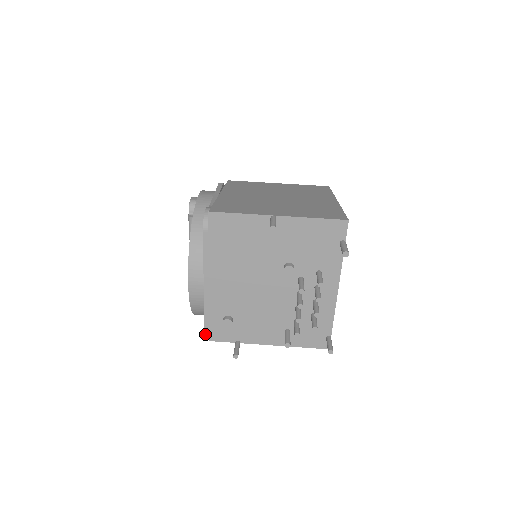
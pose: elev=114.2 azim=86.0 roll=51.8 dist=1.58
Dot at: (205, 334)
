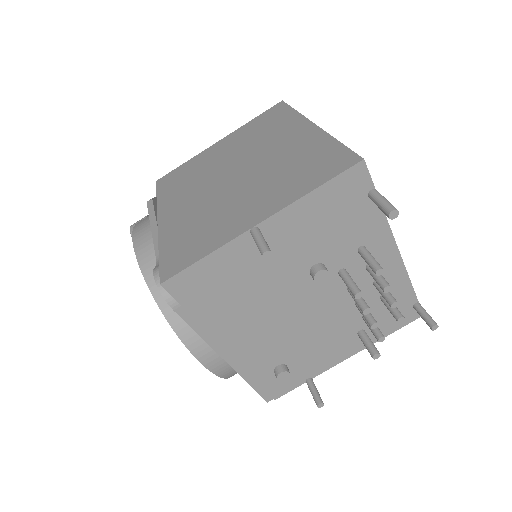
Dot at: (264, 398)
